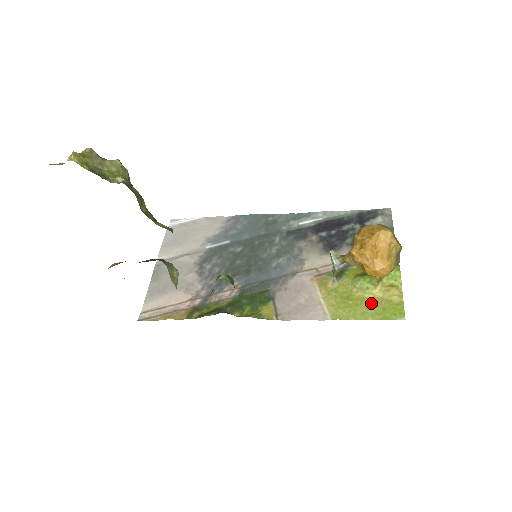
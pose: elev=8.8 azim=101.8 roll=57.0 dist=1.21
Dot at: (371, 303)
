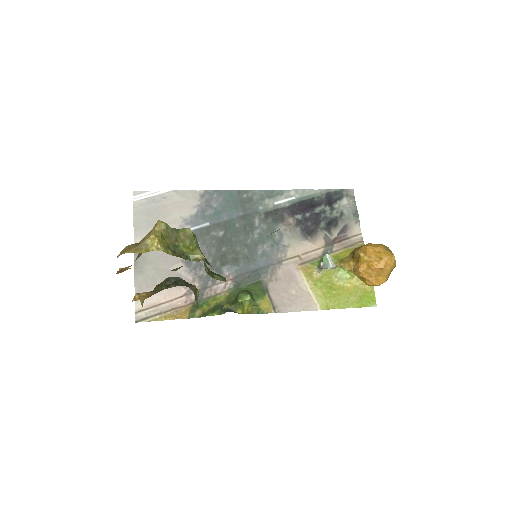
Dot at: (350, 292)
